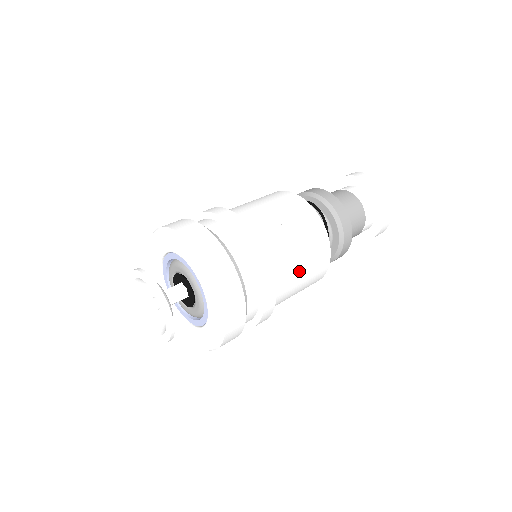
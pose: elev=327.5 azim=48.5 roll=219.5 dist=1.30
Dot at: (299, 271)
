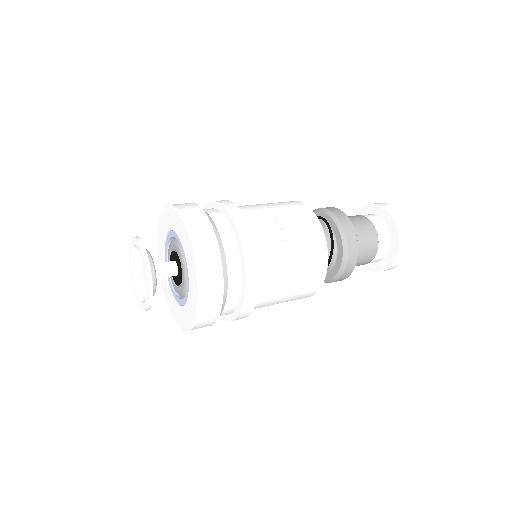
Dot at: (288, 284)
